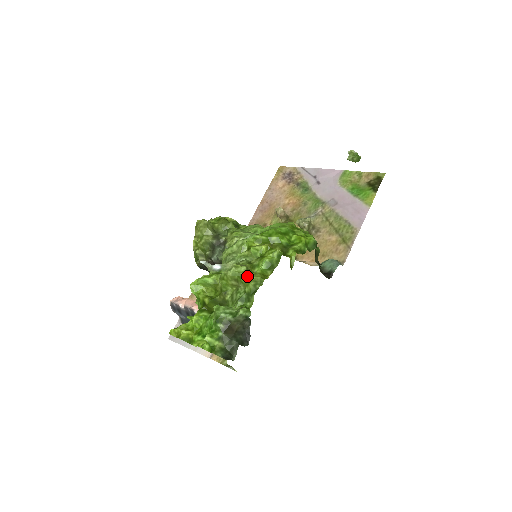
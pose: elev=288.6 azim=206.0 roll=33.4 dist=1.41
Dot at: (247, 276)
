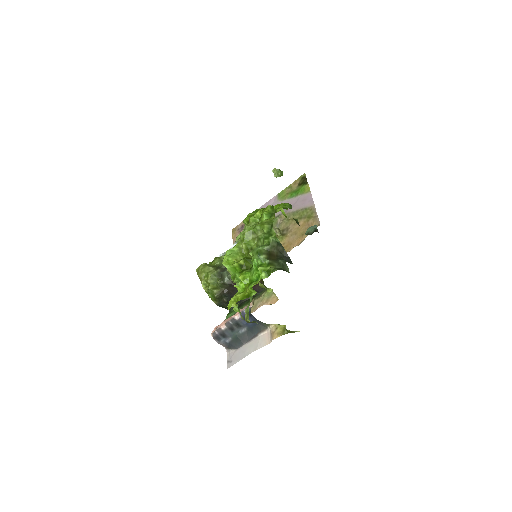
Dot at: (259, 224)
